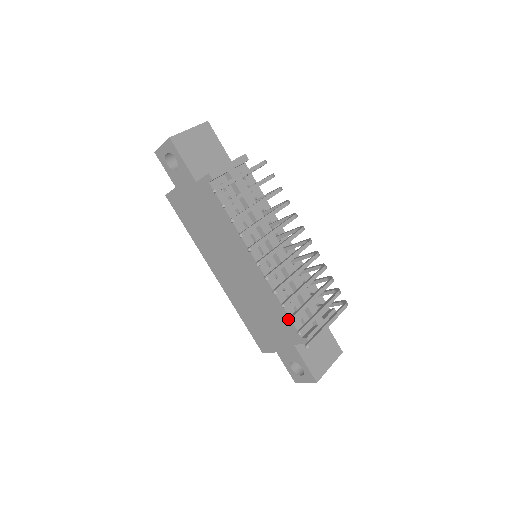
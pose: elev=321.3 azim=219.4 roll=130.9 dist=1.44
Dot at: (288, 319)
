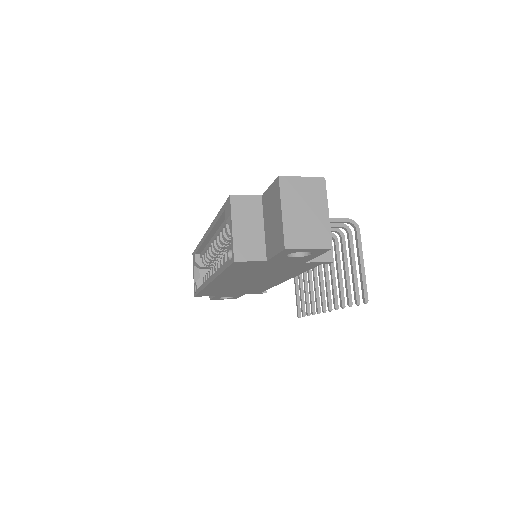
Dot at: (264, 290)
